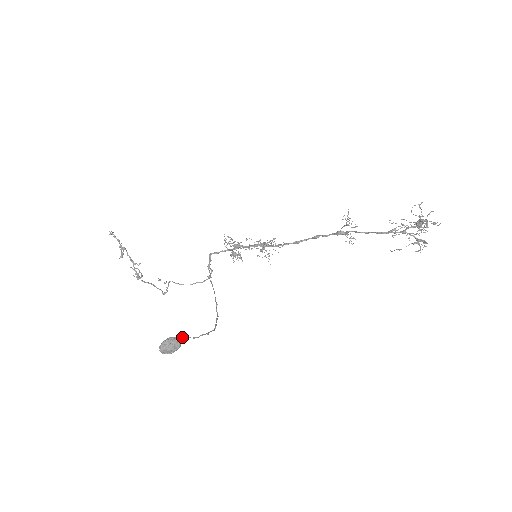
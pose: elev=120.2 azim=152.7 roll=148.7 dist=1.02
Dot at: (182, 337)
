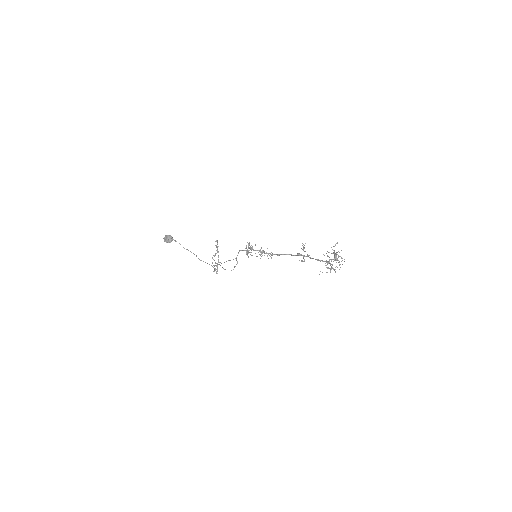
Dot at: occluded
